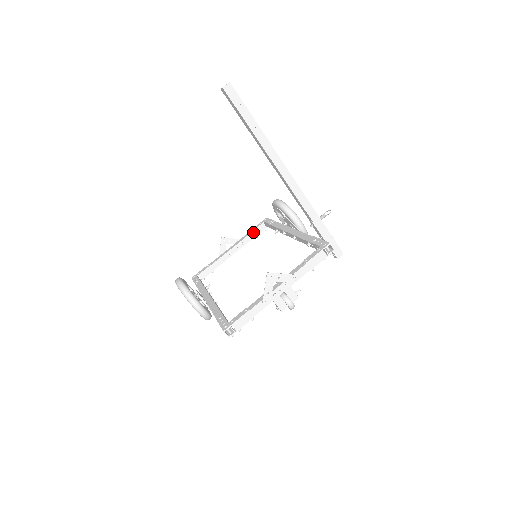
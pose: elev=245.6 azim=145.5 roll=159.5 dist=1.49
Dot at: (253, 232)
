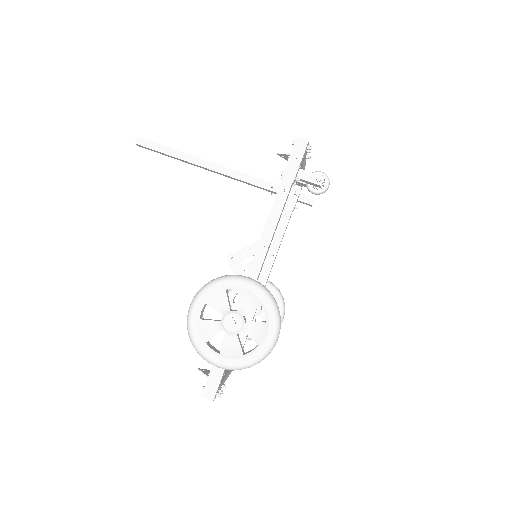
Dot at: occluded
